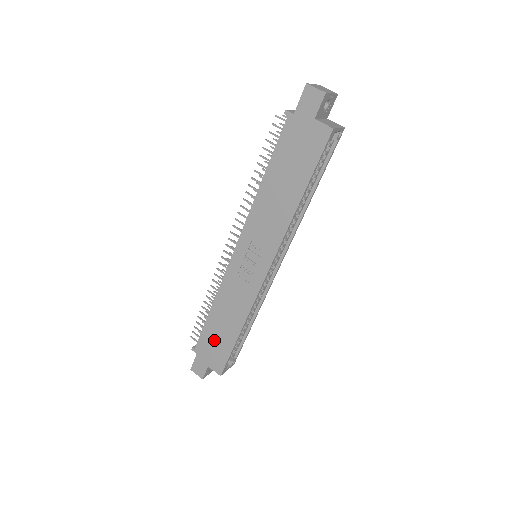
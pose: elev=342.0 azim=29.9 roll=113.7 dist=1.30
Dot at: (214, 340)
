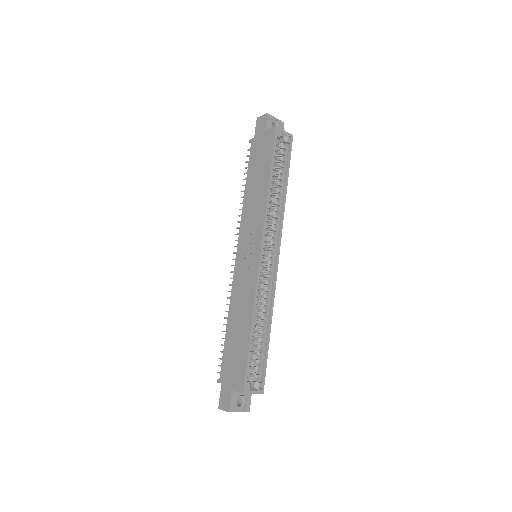
Dot at: (233, 354)
